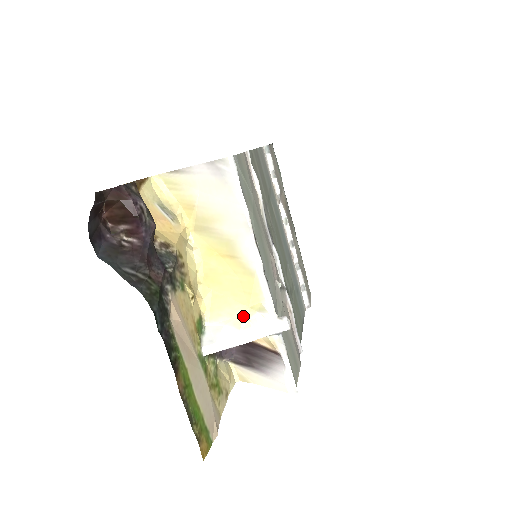
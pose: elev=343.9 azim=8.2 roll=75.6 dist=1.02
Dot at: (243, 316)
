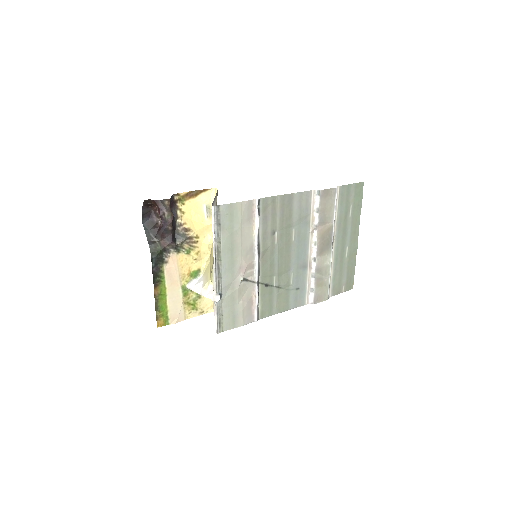
Dot at: (207, 282)
